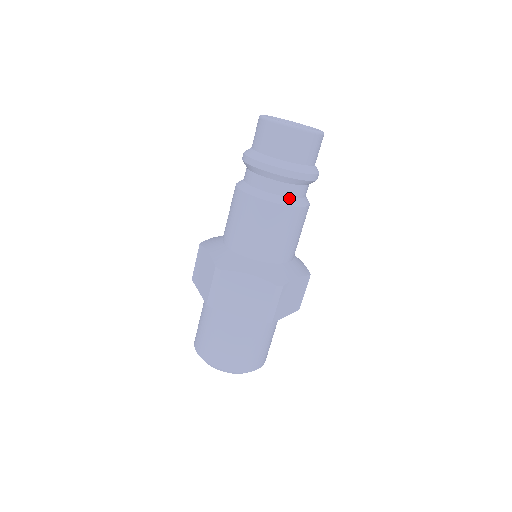
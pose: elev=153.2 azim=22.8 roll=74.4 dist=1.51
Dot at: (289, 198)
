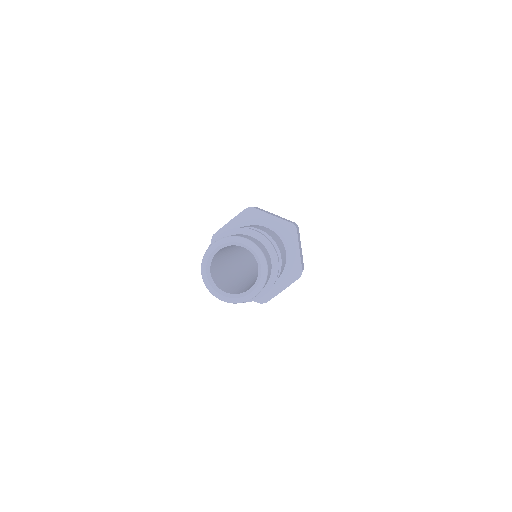
Dot at: occluded
